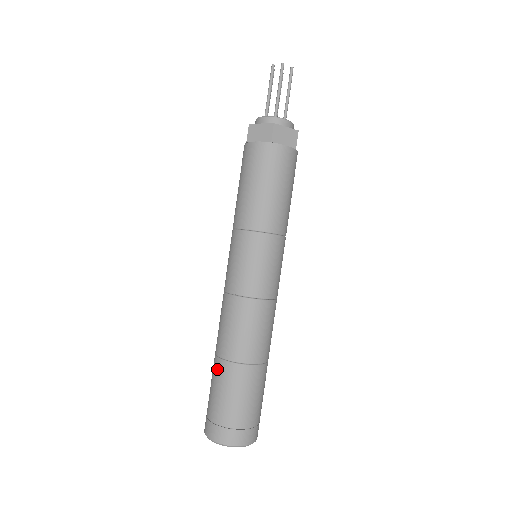
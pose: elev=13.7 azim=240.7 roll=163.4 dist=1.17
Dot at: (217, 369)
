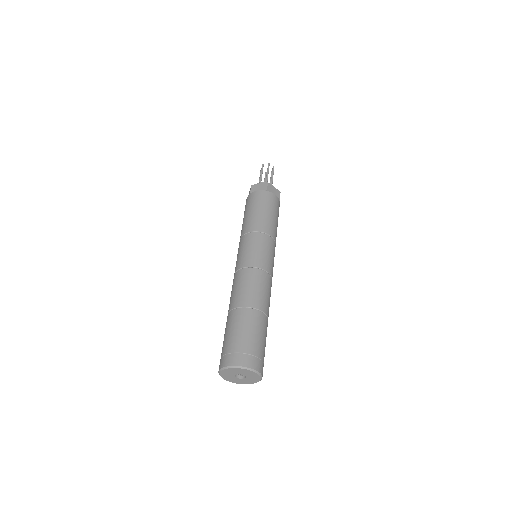
Dot at: occluded
